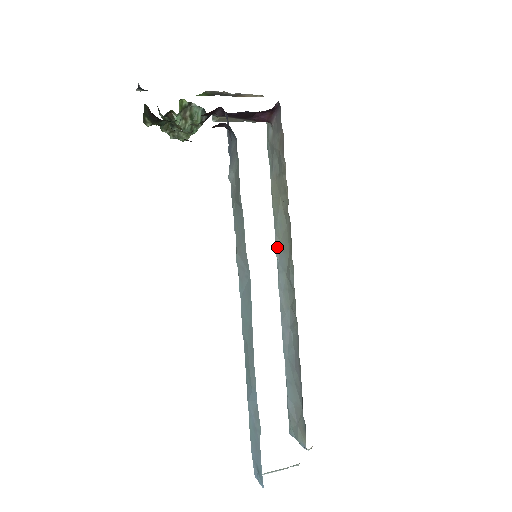
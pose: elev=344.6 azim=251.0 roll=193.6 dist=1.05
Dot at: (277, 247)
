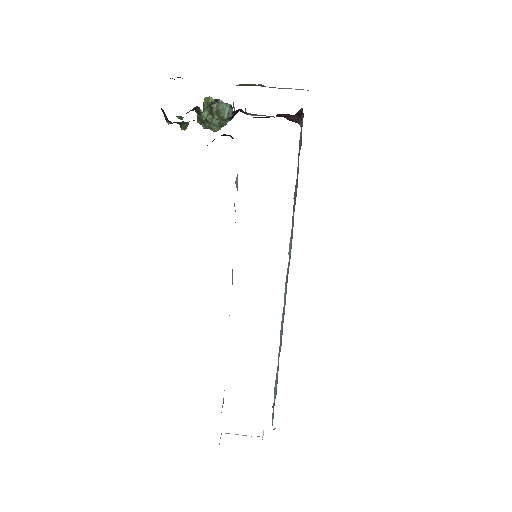
Dot at: (289, 246)
